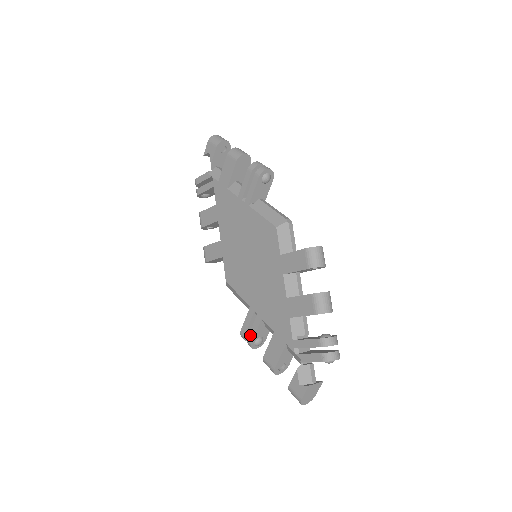
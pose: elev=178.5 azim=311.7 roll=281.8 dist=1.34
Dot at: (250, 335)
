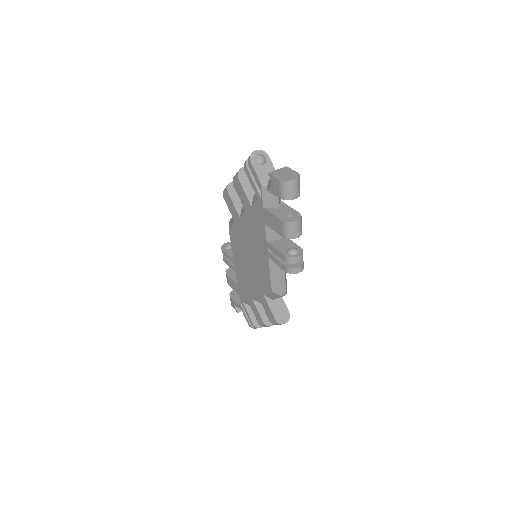
Dot at: (225, 260)
